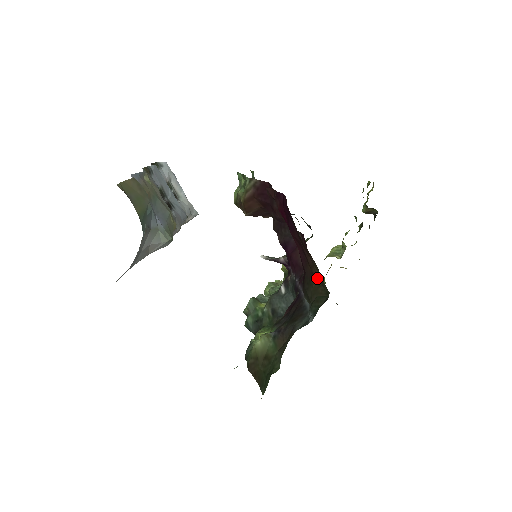
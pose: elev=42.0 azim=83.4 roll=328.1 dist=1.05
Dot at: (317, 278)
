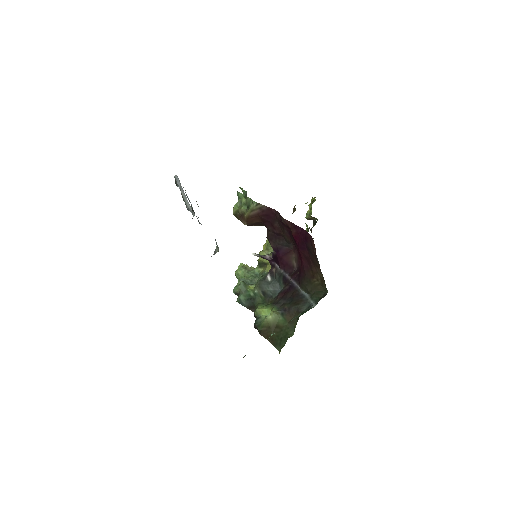
Dot at: (317, 280)
